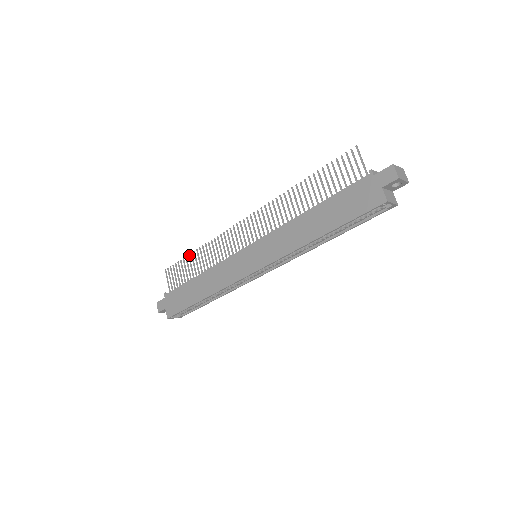
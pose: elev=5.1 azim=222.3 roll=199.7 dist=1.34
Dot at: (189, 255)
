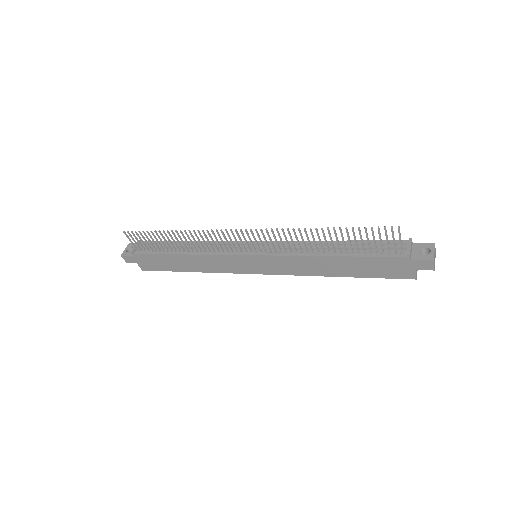
Dot at: (160, 231)
